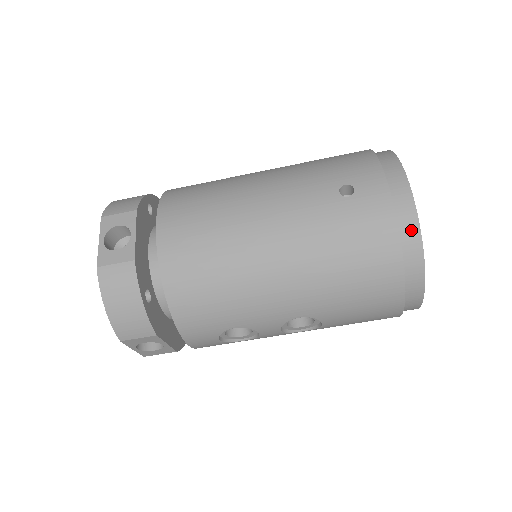
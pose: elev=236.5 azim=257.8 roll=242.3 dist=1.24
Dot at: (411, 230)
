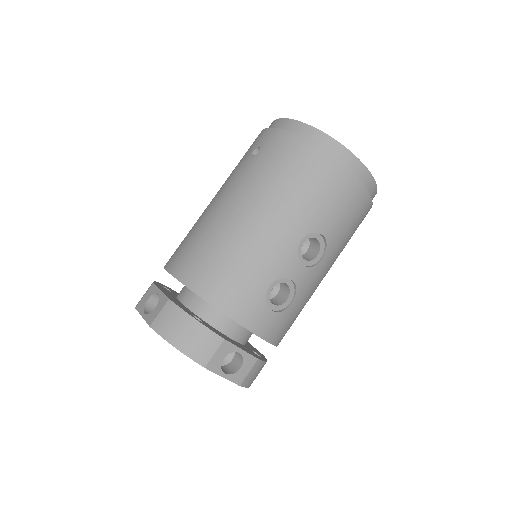
Dot at: (307, 131)
